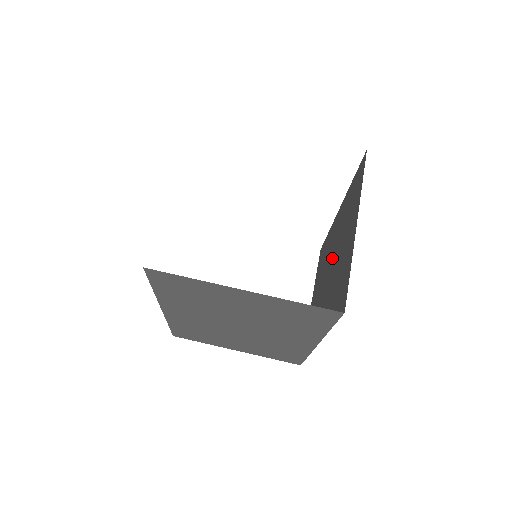
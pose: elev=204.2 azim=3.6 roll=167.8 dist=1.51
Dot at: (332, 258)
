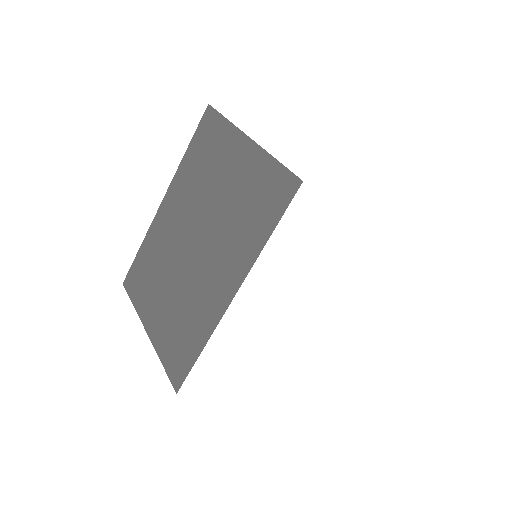
Dot at: occluded
